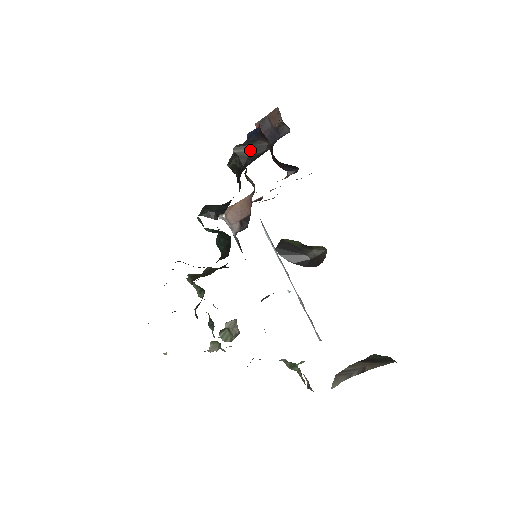
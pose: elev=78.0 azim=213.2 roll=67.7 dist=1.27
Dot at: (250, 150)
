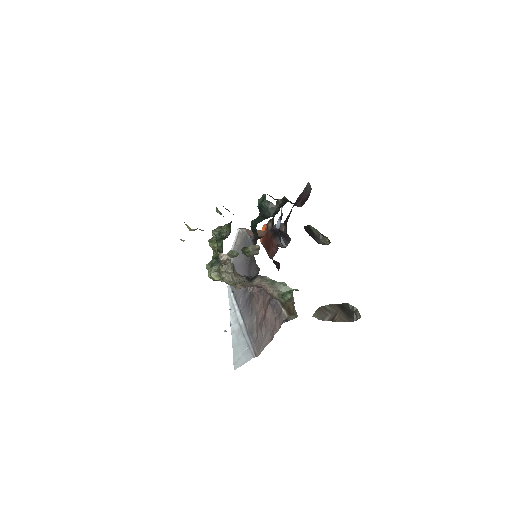
Dot at: occluded
